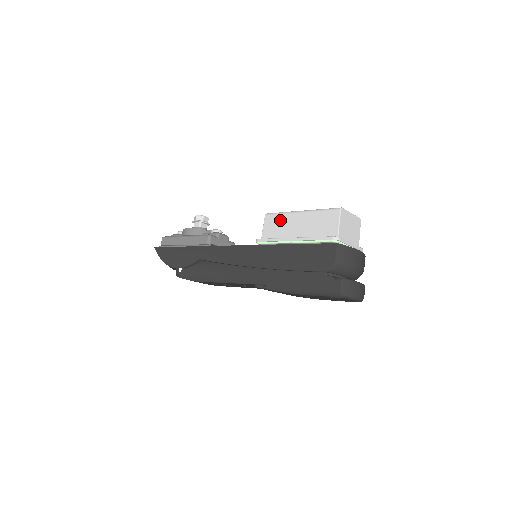
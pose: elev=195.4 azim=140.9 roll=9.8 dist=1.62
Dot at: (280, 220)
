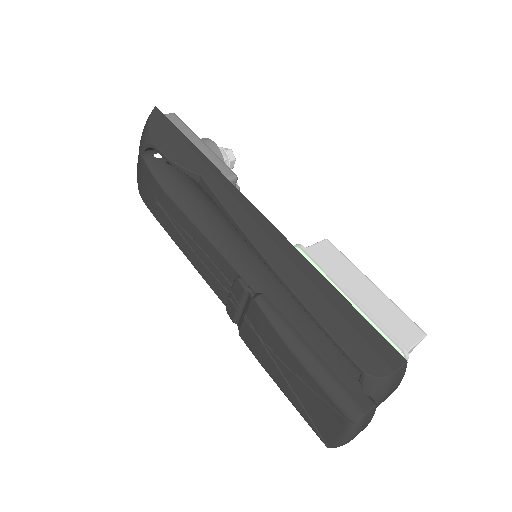
Dot at: (342, 262)
